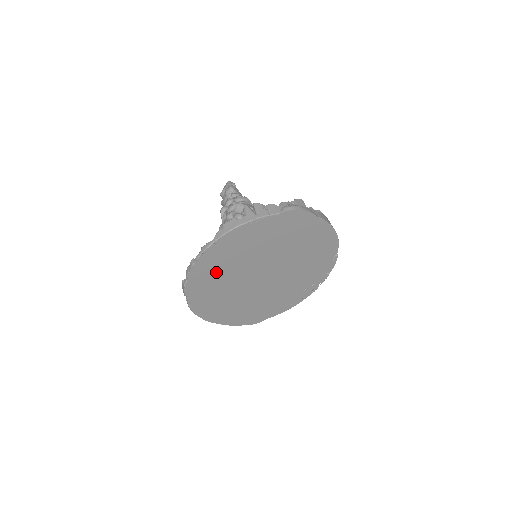
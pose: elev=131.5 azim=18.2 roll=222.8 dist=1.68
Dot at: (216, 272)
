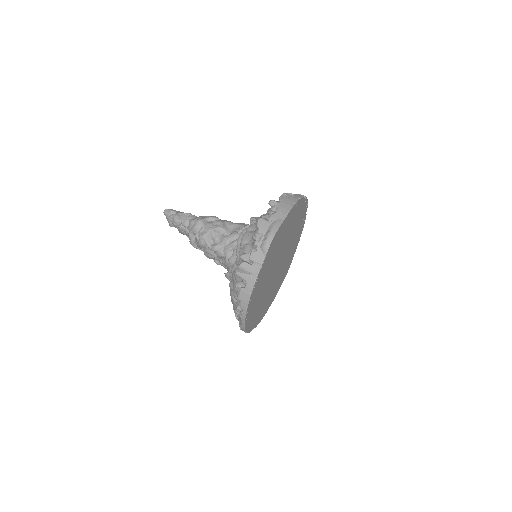
Dot at: (256, 308)
